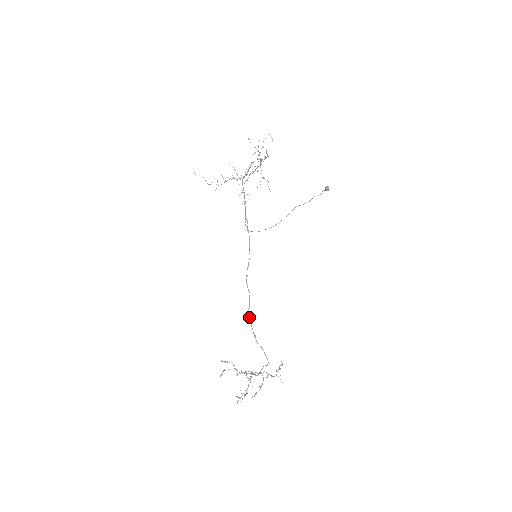
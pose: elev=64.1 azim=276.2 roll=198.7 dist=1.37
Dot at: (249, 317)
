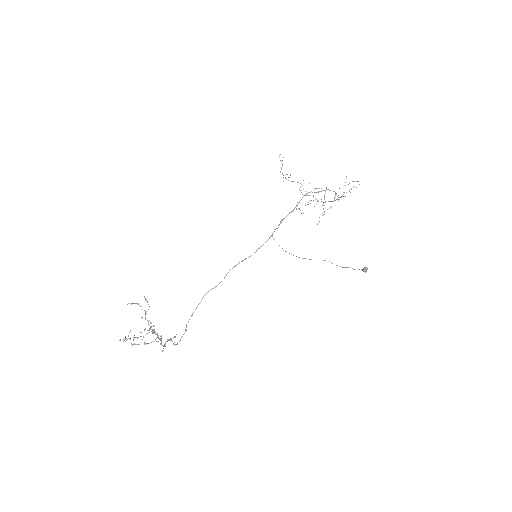
Dot at: (203, 297)
